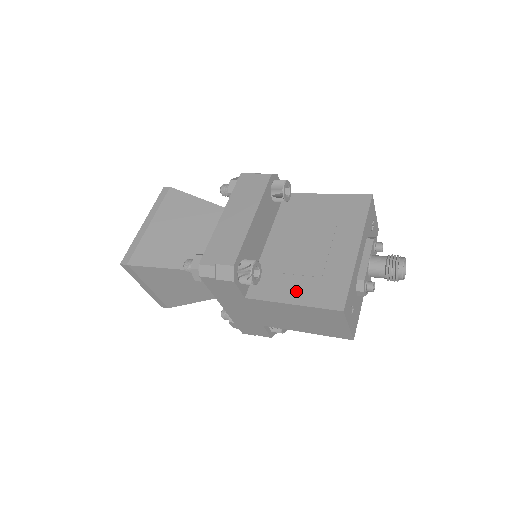
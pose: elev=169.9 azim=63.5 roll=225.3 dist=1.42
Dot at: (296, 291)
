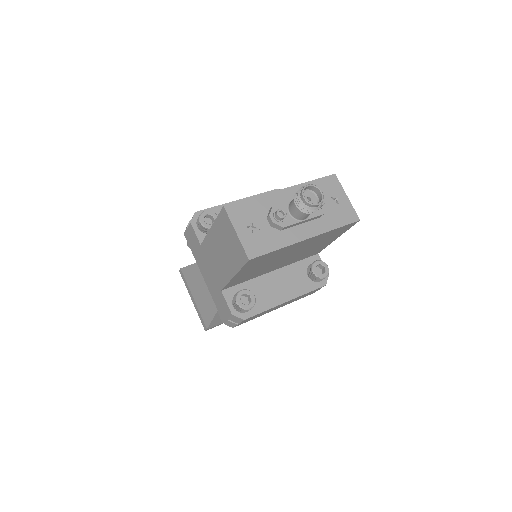
Dot at: occluded
